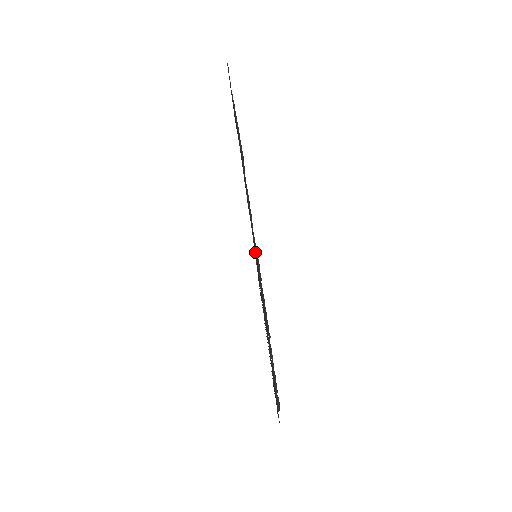
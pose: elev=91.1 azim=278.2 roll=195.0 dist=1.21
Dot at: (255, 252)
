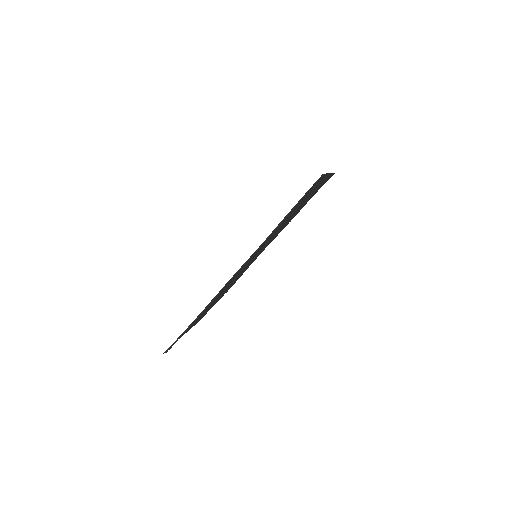
Dot at: (241, 269)
